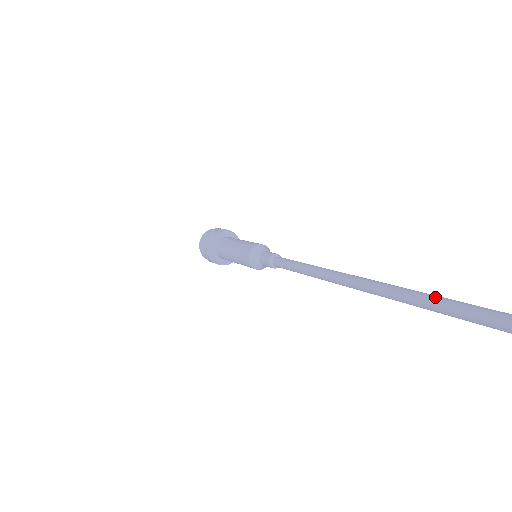
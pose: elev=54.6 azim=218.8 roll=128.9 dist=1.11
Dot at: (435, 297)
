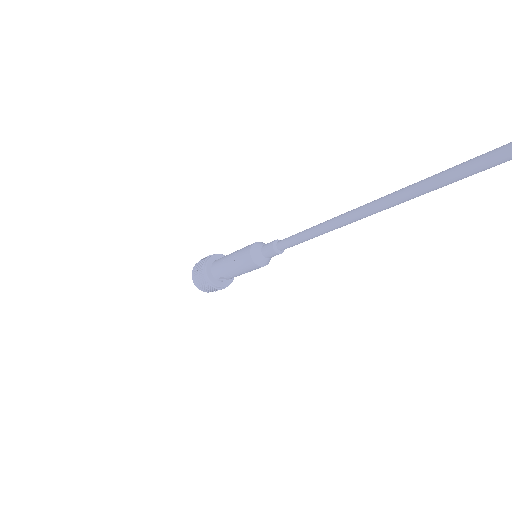
Dot at: (454, 169)
